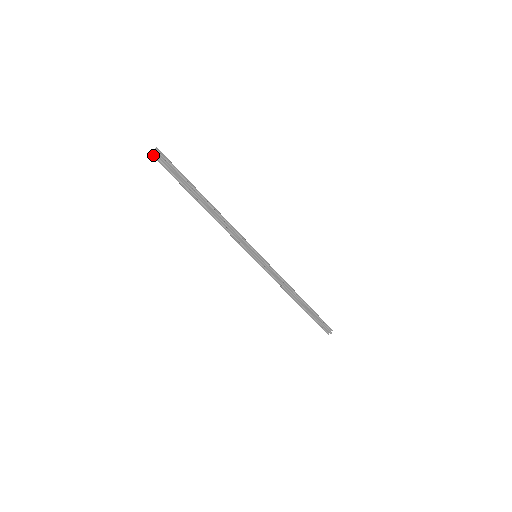
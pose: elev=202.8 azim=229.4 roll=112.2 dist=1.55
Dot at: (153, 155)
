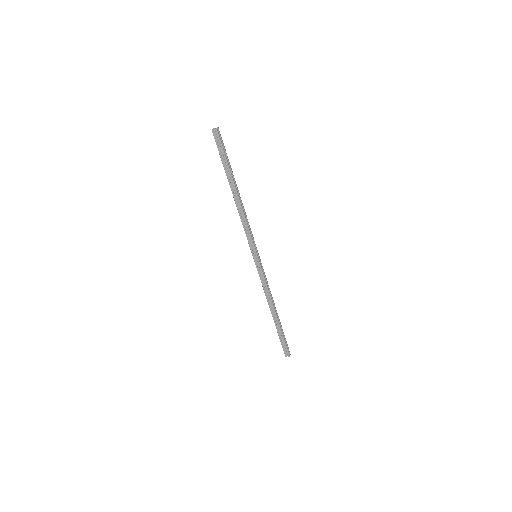
Dot at: (213, 132)
